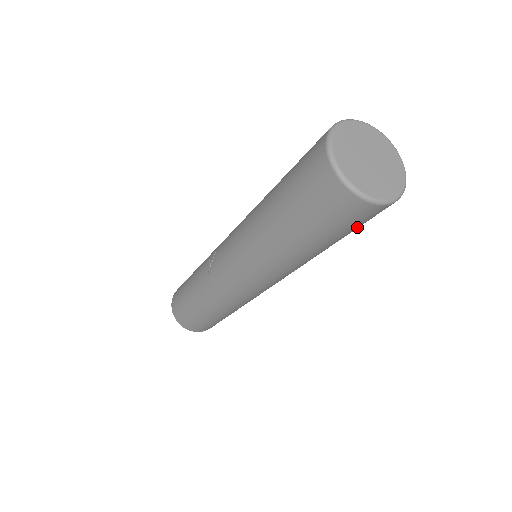
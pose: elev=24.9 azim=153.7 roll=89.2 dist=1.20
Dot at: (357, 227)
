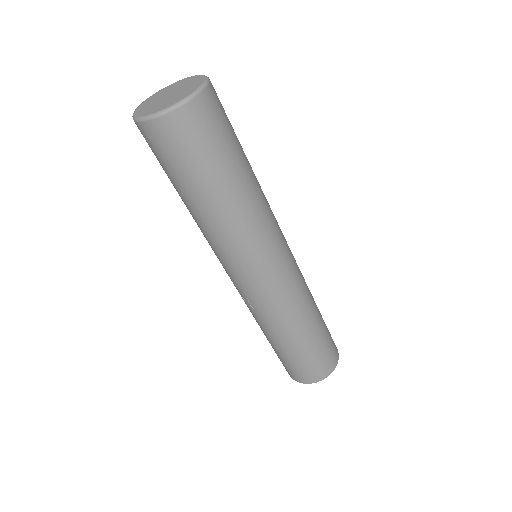
Dot at: (227, 131)
